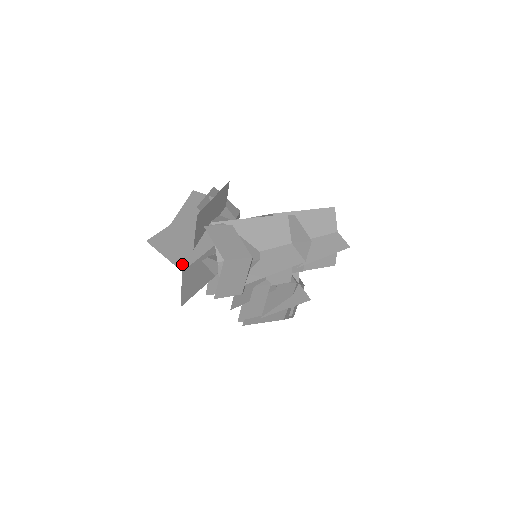
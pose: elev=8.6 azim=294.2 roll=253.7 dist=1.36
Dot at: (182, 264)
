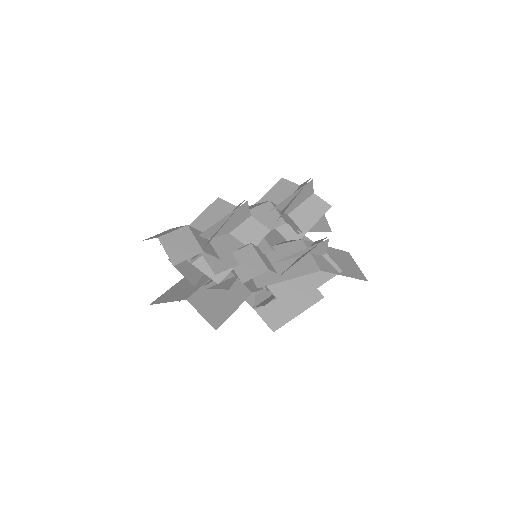
Dot at: (185, 297)
